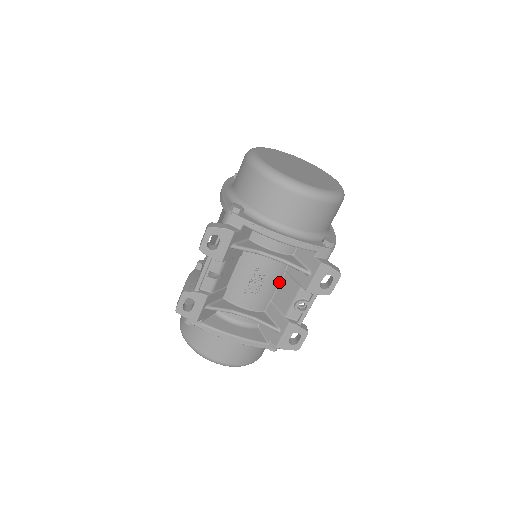
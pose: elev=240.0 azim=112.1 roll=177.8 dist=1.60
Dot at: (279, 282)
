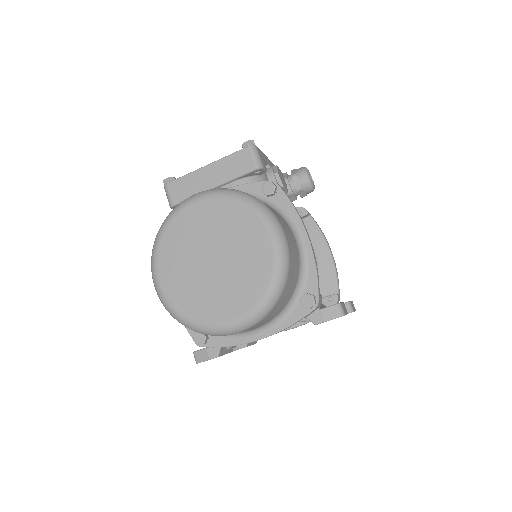
Dot at: occluded
